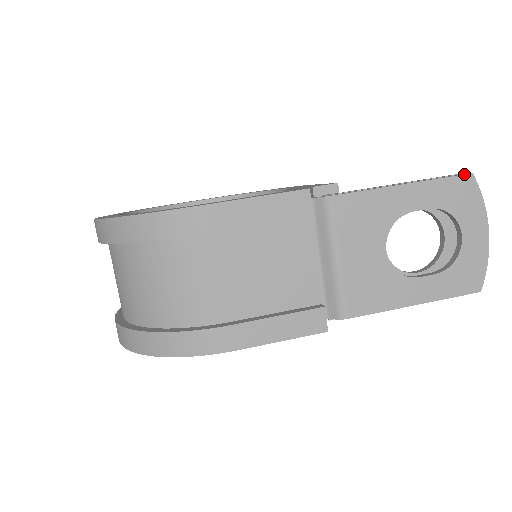
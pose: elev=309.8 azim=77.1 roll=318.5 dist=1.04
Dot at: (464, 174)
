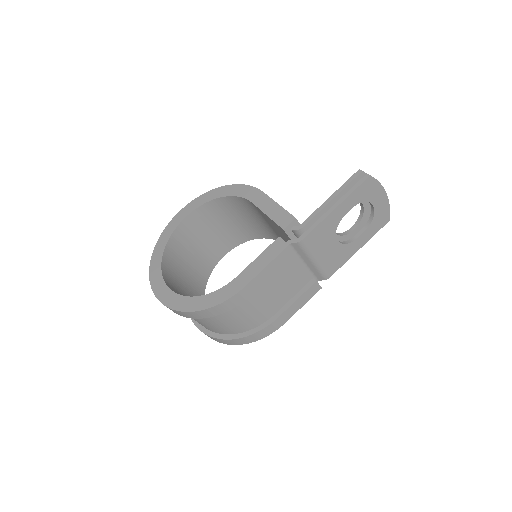
Dot at: (366, 179)
